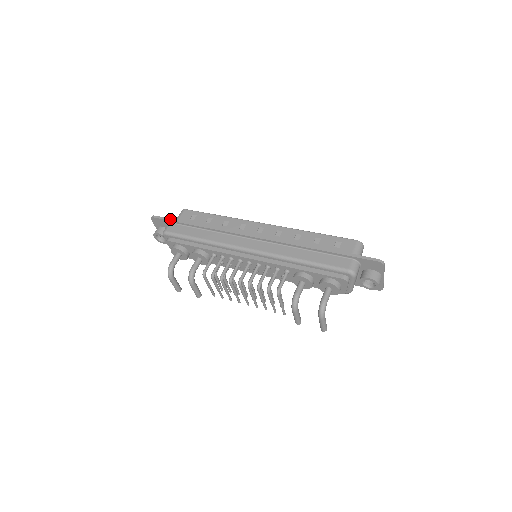
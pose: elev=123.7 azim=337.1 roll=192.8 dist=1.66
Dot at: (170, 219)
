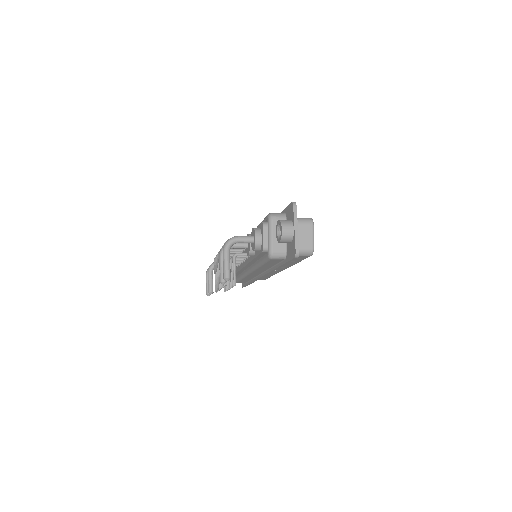
Dot at: occluded
